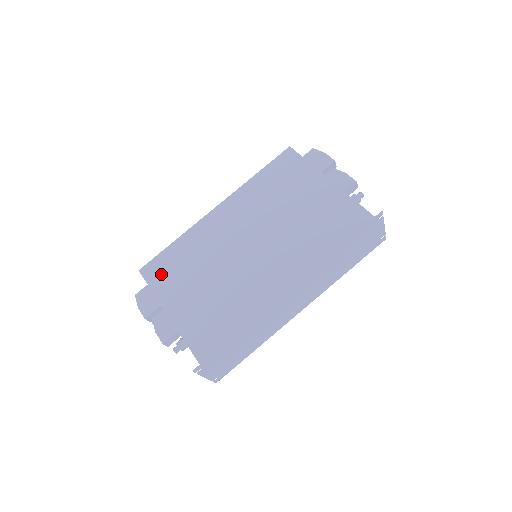
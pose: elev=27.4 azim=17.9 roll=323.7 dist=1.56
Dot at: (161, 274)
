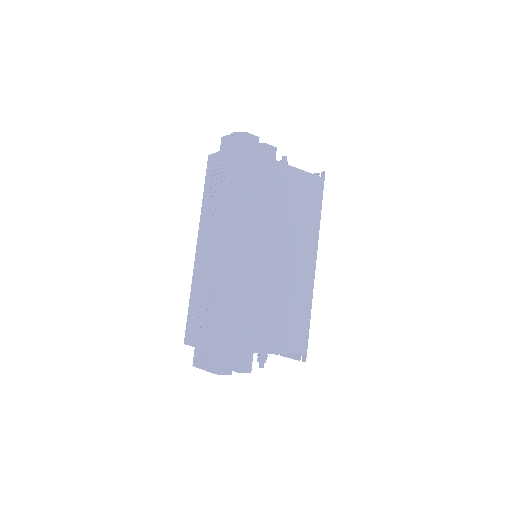
Dot at: (232, 335)
